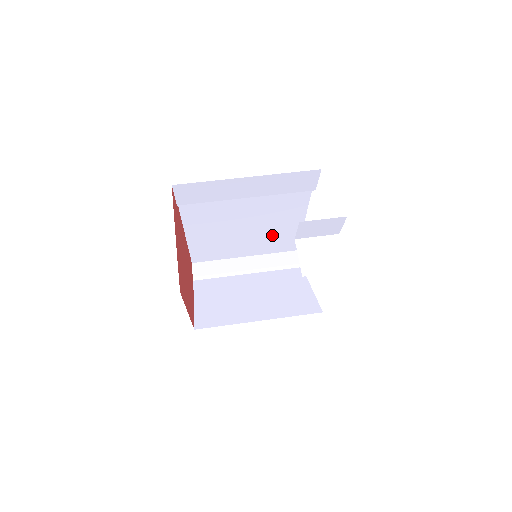
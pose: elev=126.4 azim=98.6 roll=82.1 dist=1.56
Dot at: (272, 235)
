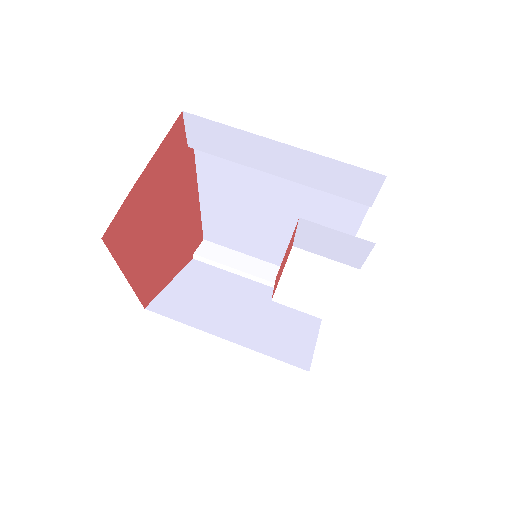
Dot at: occluded
